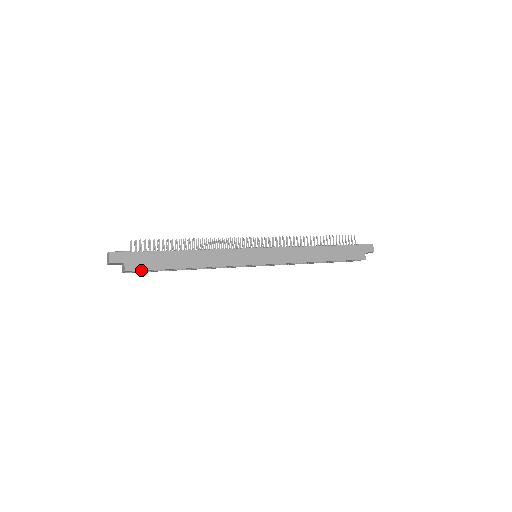
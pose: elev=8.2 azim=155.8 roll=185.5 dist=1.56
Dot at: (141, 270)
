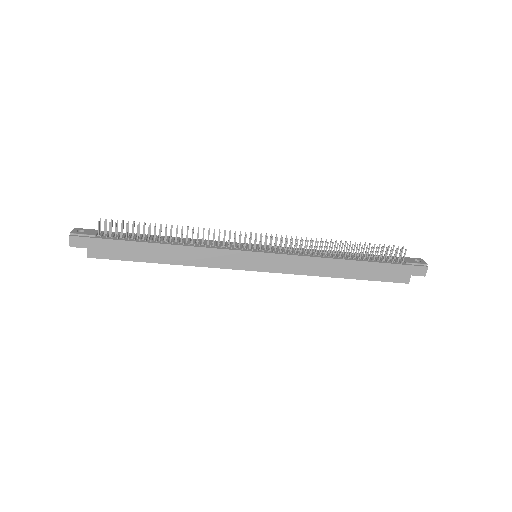
Dot at: (106, 258)
